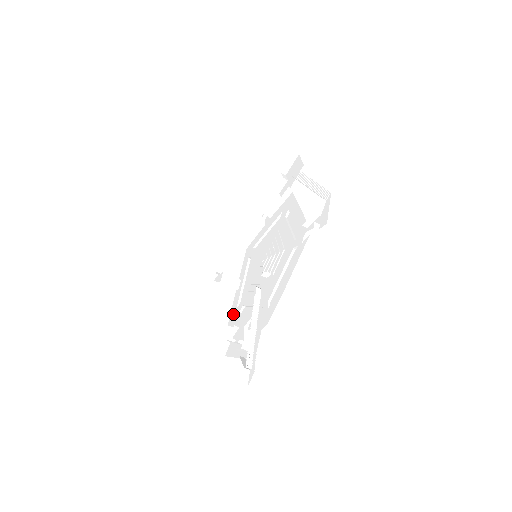
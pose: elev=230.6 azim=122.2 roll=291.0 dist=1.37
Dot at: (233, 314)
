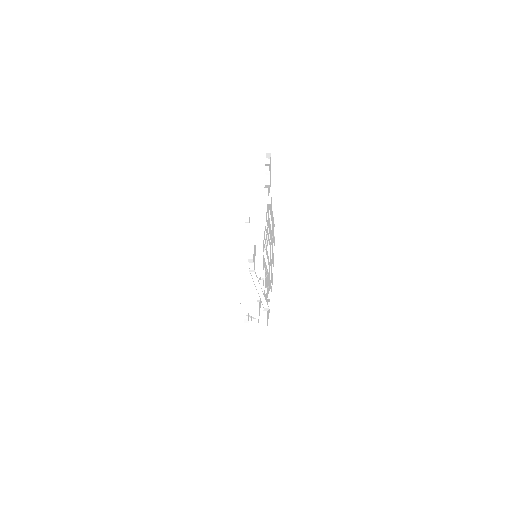
Dot at: (263, 244)
